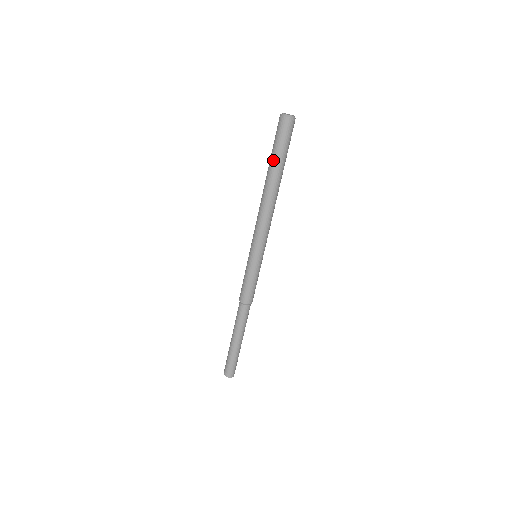
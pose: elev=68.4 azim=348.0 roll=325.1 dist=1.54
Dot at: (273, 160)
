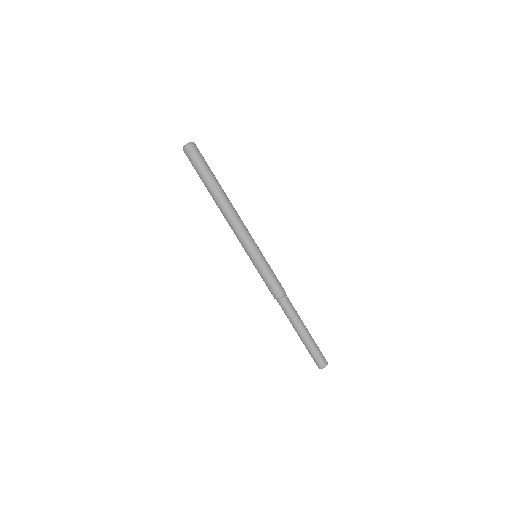
Dot at: (208, 178)
